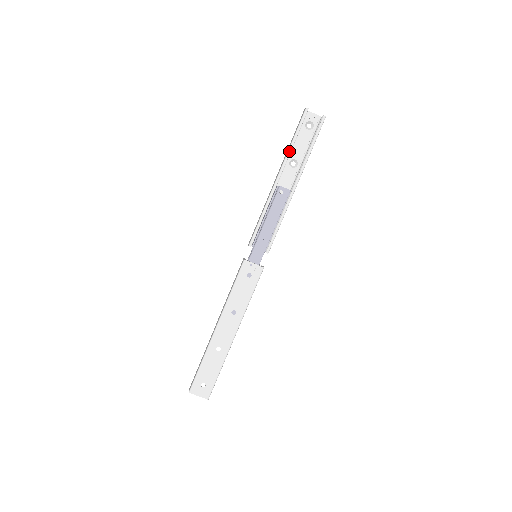
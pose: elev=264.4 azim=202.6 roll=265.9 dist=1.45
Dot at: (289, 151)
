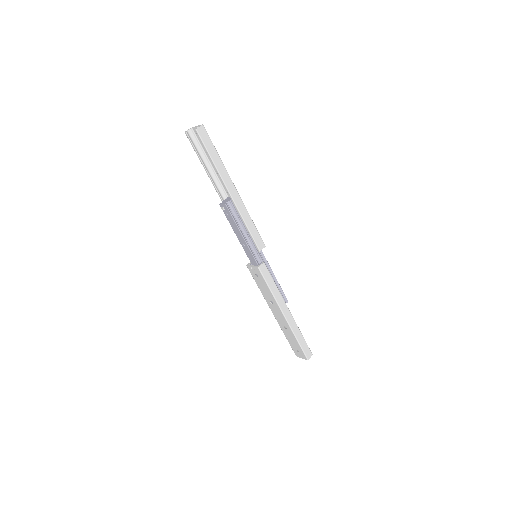
Dot at: (206, 172)
